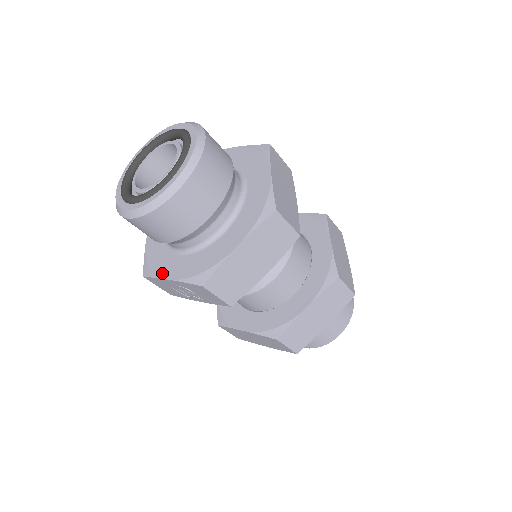
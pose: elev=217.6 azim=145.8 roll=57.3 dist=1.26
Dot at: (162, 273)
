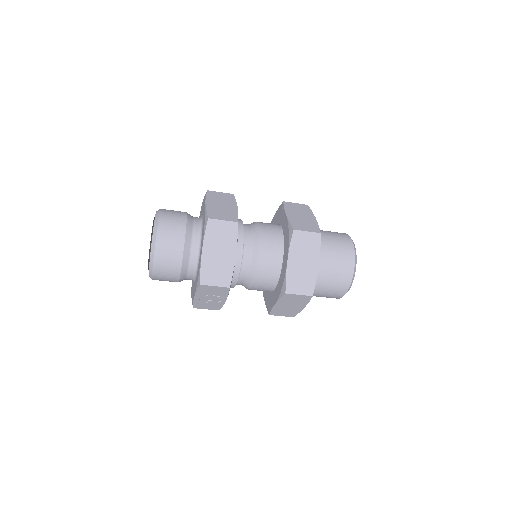
Dot at: (193, 297)
